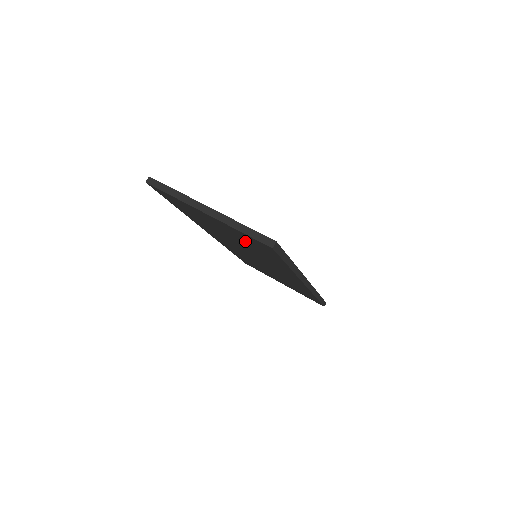
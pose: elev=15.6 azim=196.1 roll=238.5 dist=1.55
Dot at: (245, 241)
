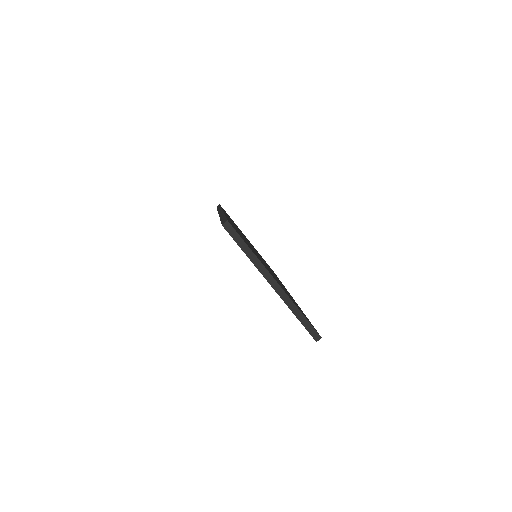
Dot at: occluded
